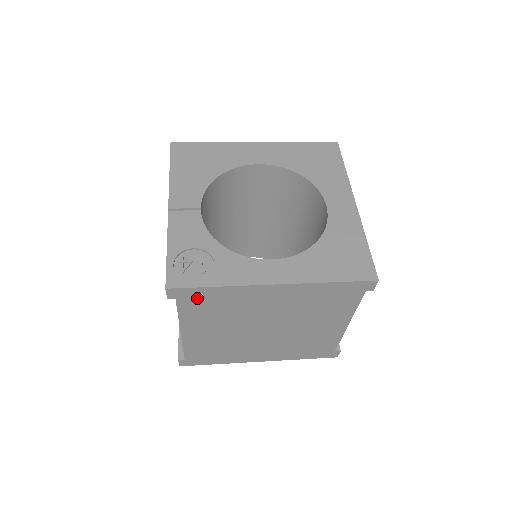
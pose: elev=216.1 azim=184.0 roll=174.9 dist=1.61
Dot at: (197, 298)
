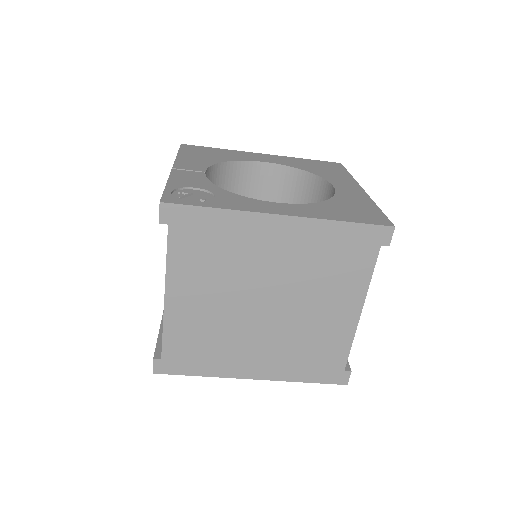
Dot at: (192, 227)
